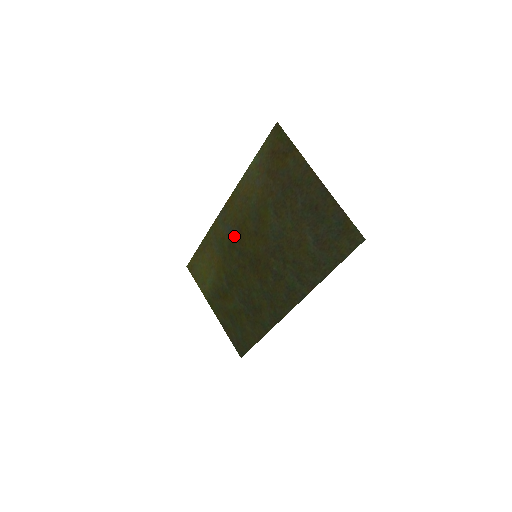
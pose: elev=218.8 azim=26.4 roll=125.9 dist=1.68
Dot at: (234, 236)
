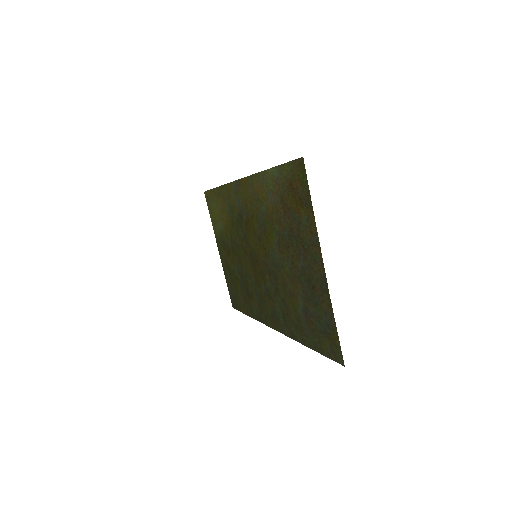
Dot at: (242, 217)
